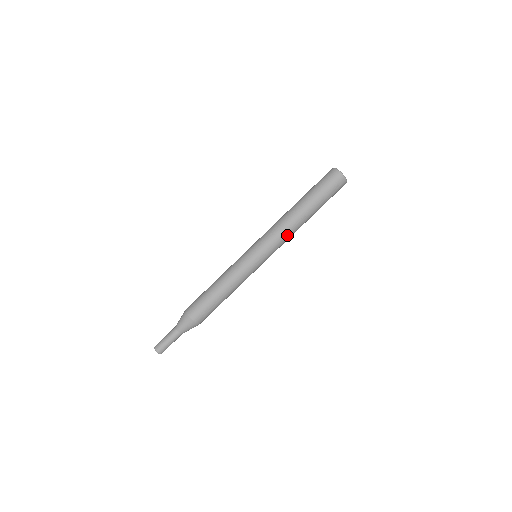
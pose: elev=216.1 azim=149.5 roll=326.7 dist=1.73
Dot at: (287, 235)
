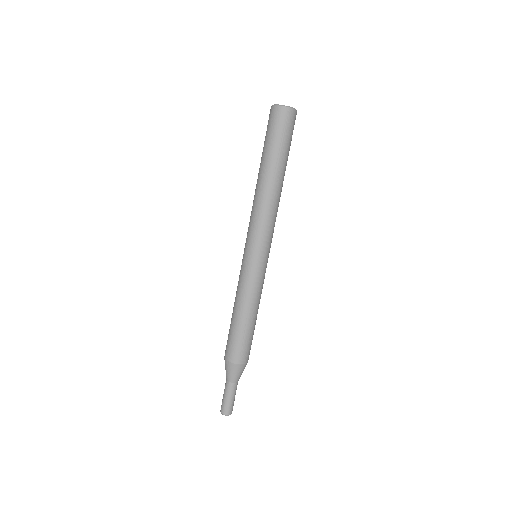
Dot at: (268, 213)
